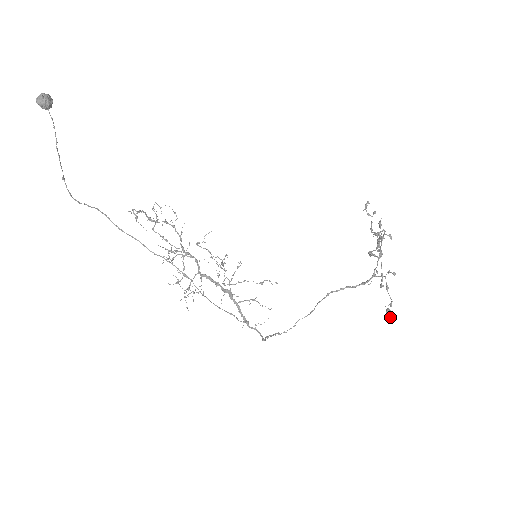
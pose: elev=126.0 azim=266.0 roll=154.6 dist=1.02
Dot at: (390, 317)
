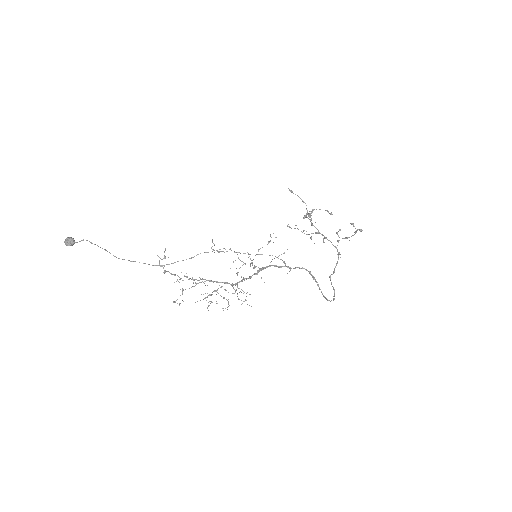
Dot at: (361, 230)
